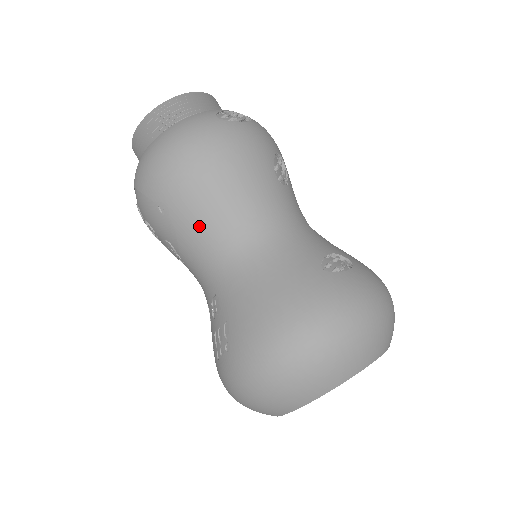
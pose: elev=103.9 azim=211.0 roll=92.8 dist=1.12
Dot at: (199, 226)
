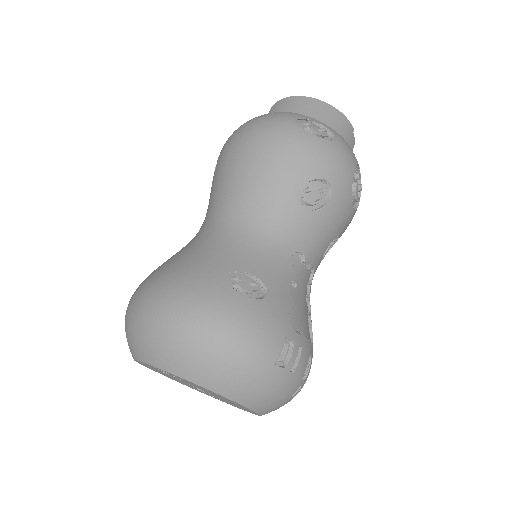
Dot at: (215, 190)
